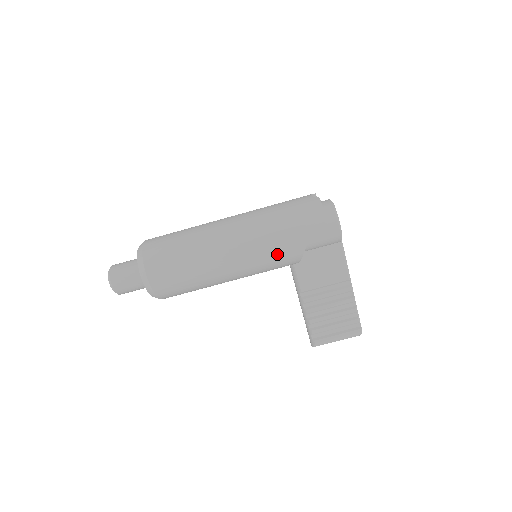
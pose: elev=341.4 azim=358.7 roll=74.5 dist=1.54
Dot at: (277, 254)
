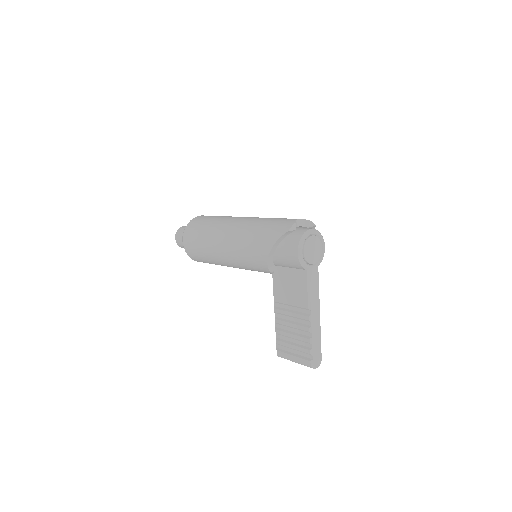
Dot at: (250, 257)
